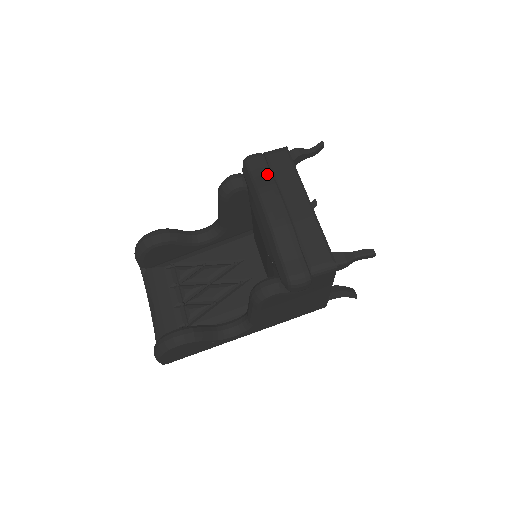
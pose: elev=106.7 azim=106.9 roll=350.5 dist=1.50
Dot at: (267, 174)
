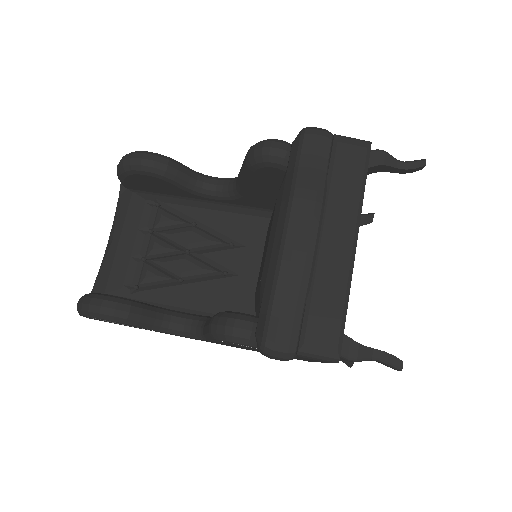
Dot at: (320, 171)
